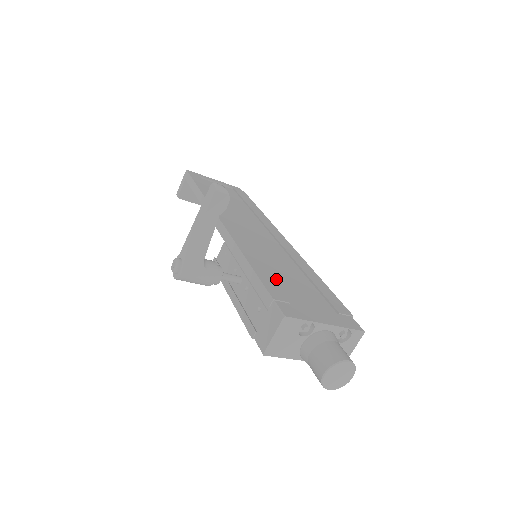
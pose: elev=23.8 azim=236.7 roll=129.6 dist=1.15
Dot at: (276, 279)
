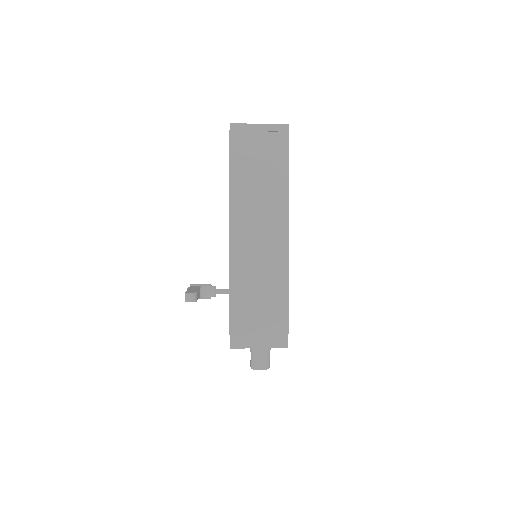
Dot at: (246, 305)
